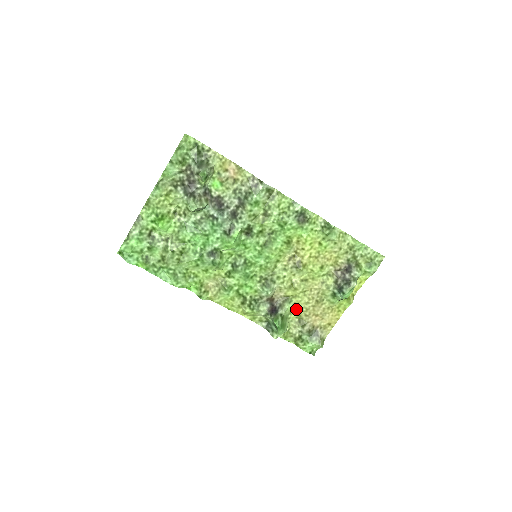
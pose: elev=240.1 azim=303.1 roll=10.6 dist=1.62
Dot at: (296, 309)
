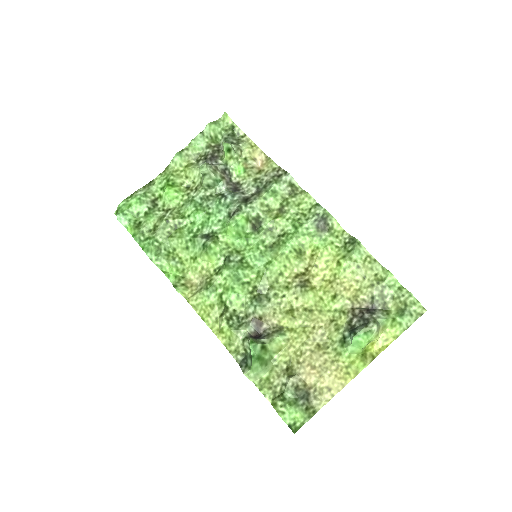
Dot at: (288, 349)
